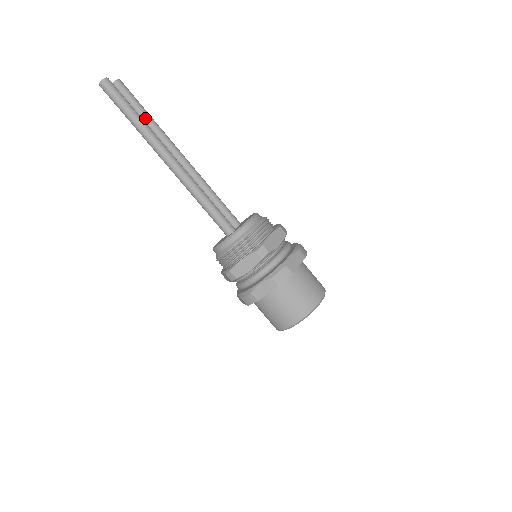
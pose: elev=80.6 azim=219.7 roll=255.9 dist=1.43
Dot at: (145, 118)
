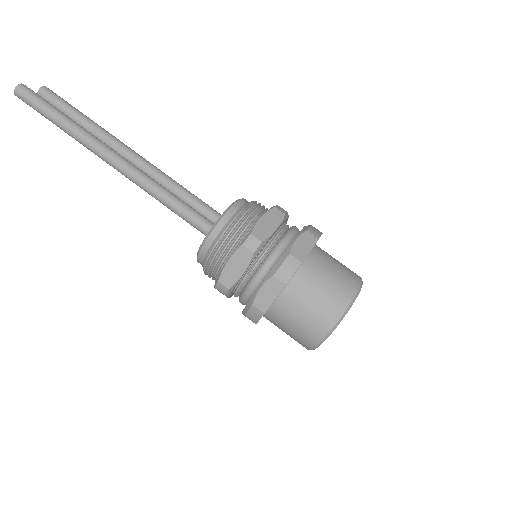
Dot at: (82, 122)
